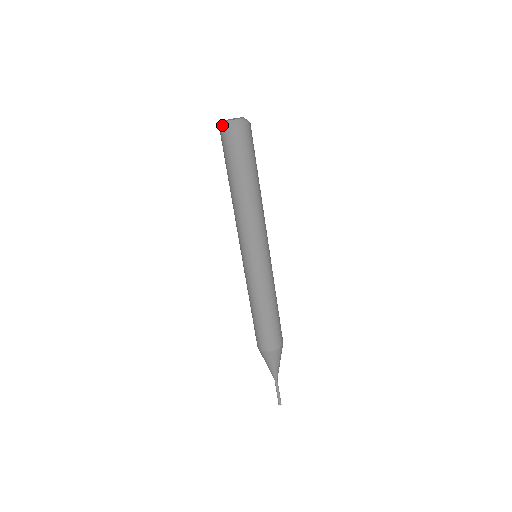
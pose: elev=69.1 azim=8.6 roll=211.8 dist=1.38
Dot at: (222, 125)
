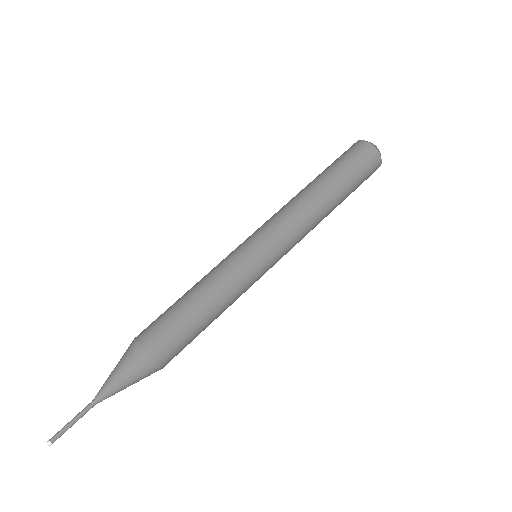
Dot at: occluded
